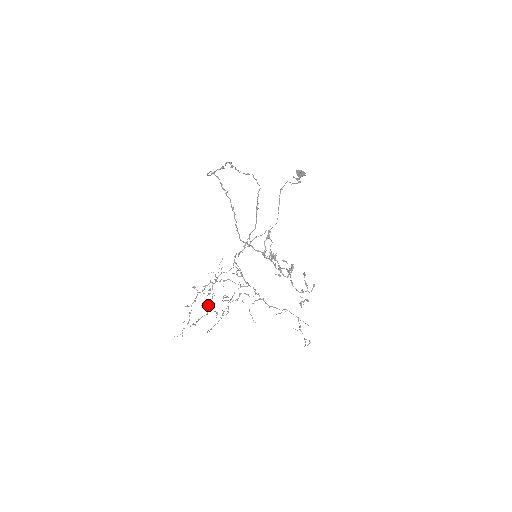
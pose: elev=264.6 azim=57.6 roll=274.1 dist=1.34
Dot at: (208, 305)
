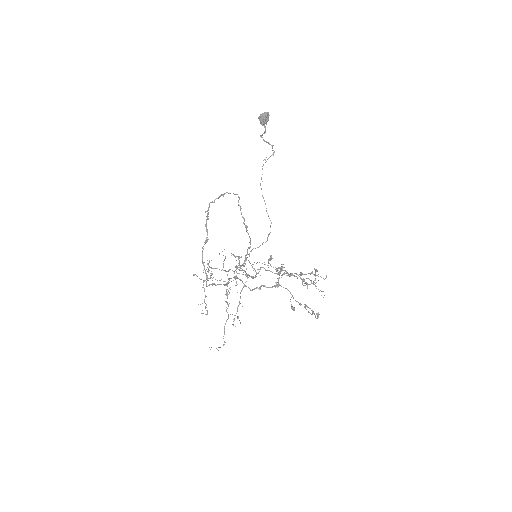
Dot at: (226, 311)
